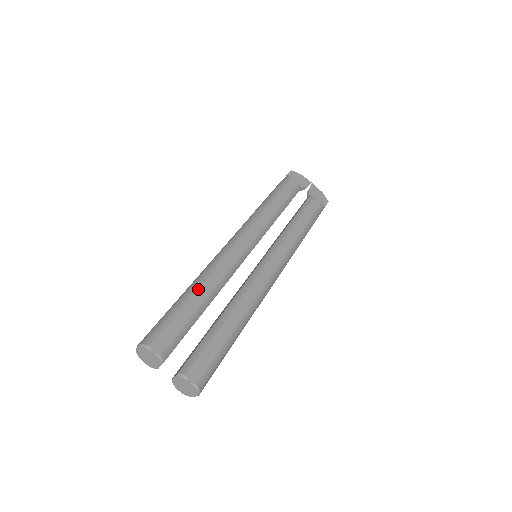
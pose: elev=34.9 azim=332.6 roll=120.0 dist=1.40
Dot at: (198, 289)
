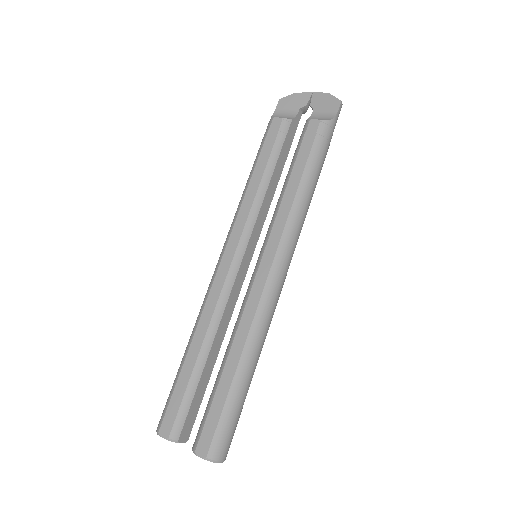
Dot at: (190, 345)
